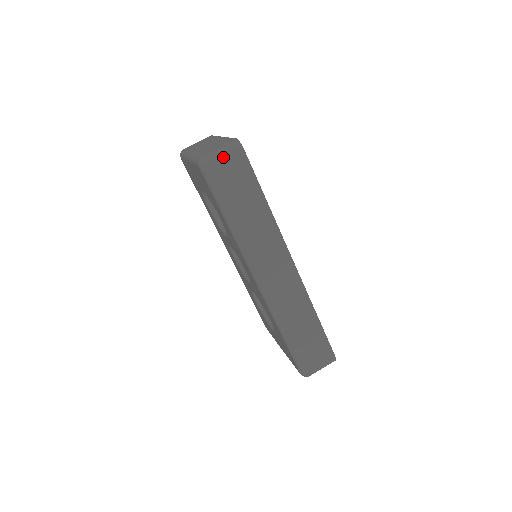
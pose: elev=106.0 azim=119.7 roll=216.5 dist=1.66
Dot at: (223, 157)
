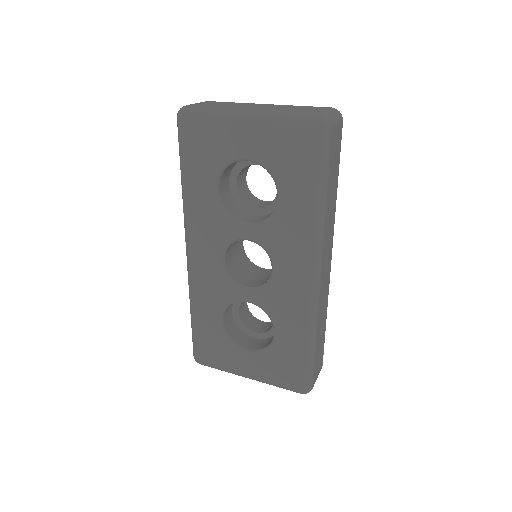
Dot at: (337, 121)
